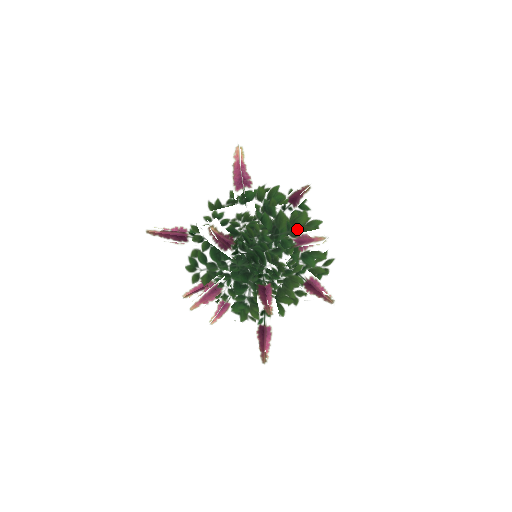
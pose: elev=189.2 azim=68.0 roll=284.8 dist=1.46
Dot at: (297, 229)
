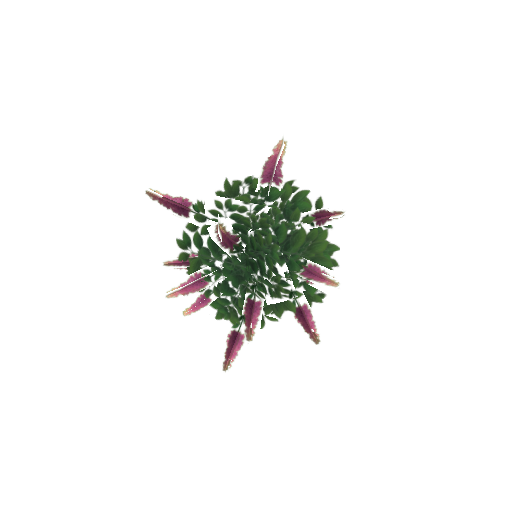
Dot at: (311, 255)
